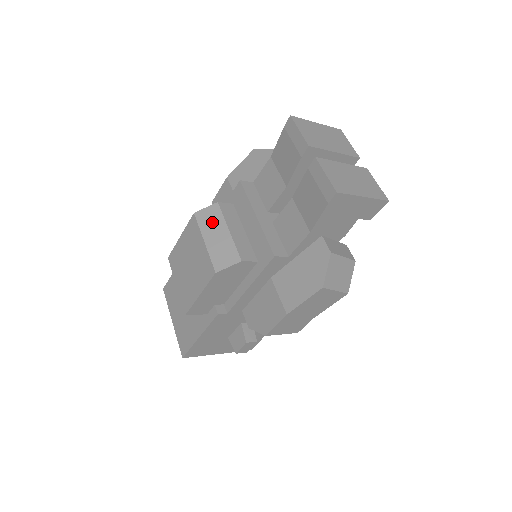
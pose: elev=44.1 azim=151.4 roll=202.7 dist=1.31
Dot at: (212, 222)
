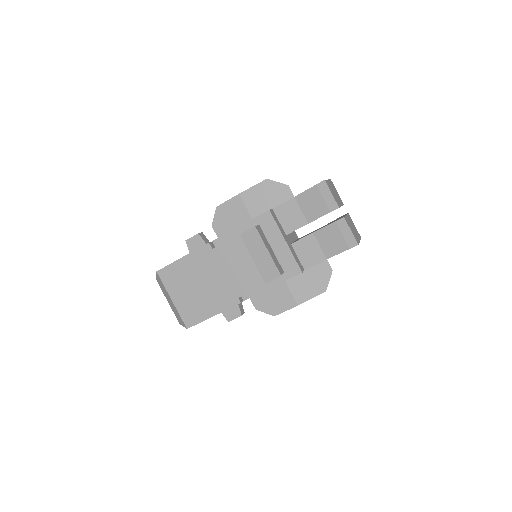
Dot at: (255, 243)
